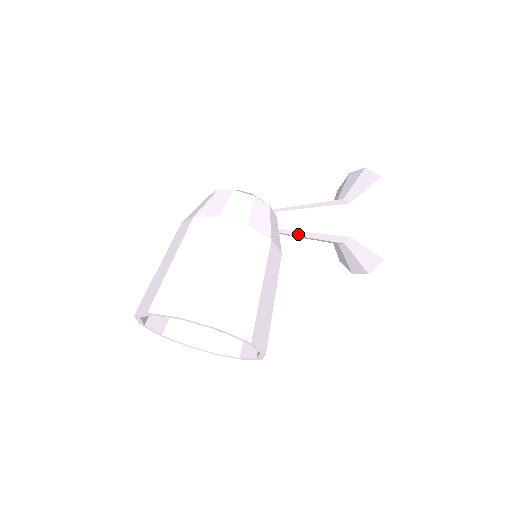
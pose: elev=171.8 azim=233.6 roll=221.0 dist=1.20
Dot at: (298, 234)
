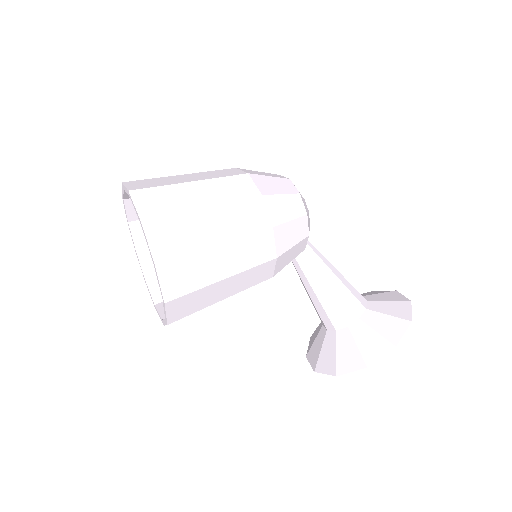
Dot at: (304, 281)
